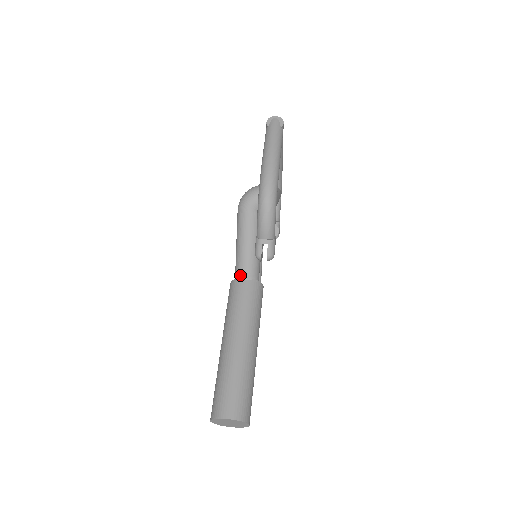
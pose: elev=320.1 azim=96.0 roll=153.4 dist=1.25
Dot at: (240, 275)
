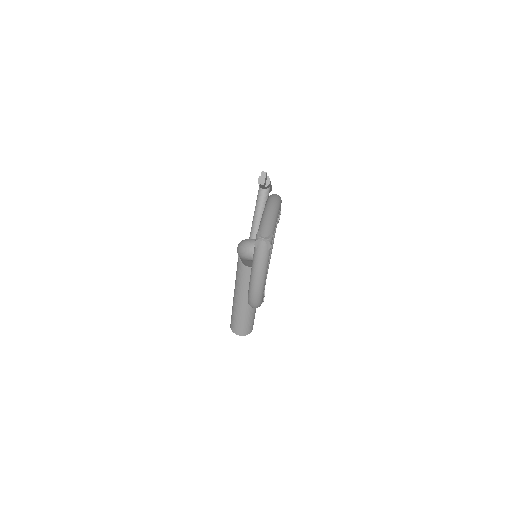
Dot at: (244, 264)
